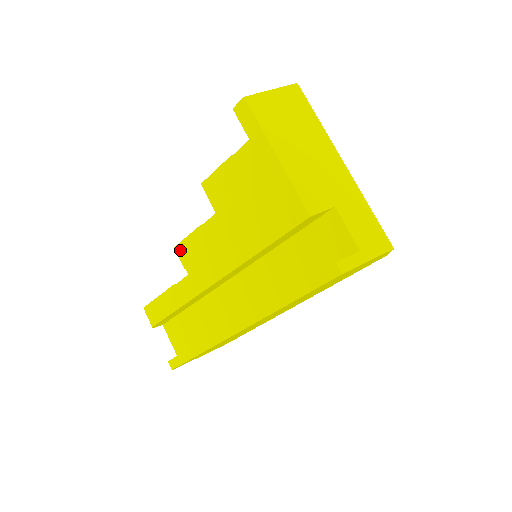
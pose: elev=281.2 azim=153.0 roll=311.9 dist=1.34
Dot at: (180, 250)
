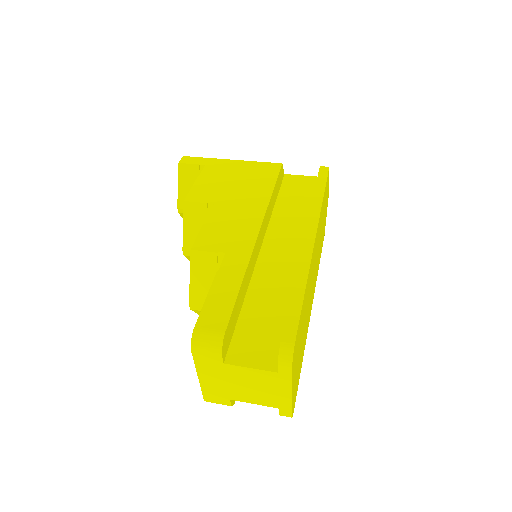
Dot at: (200, 245)
